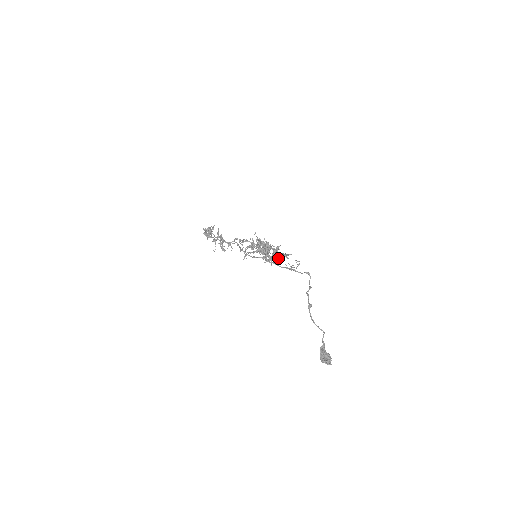
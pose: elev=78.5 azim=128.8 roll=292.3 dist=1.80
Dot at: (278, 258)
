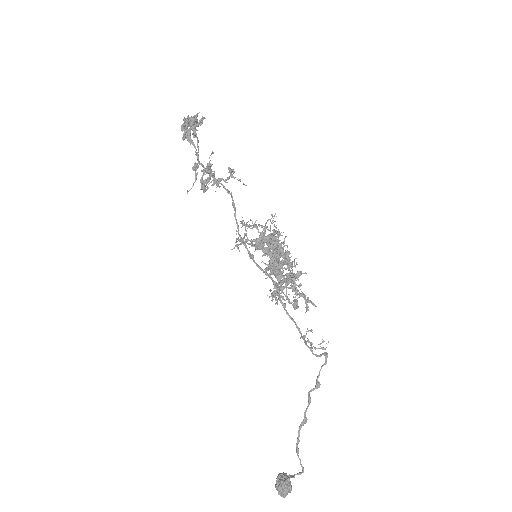
Dot at: (294, 307)
